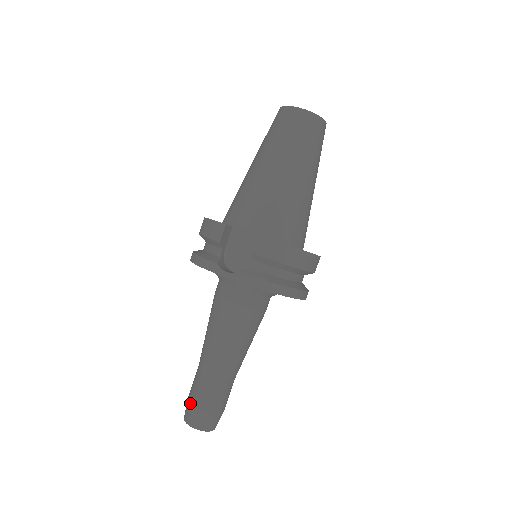
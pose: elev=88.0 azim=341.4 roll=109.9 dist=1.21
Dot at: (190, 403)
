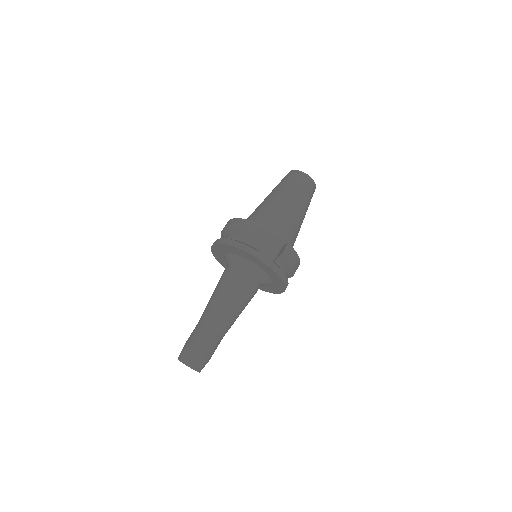
Dot at: (194, 348)
